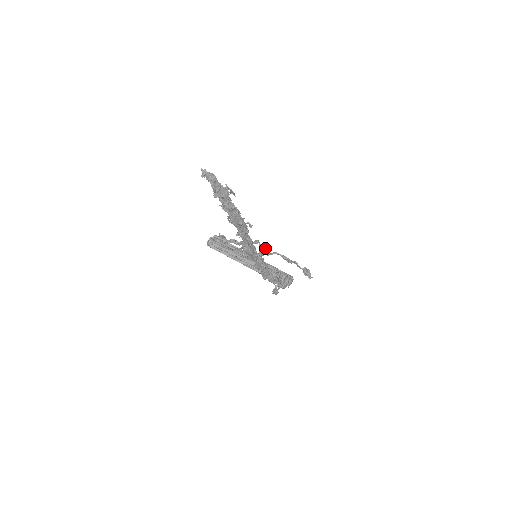
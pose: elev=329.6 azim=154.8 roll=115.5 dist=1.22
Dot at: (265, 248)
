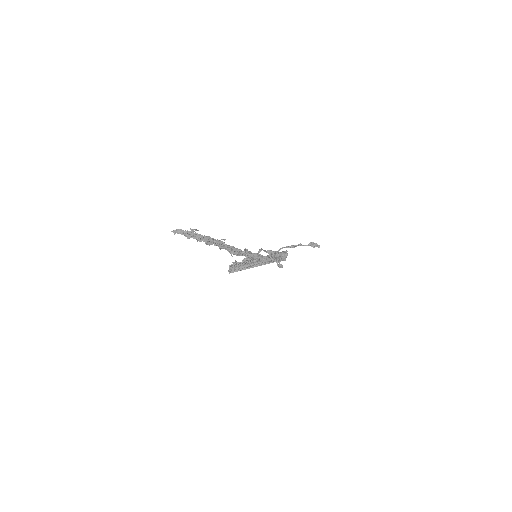
Dot at: (271, 250)
